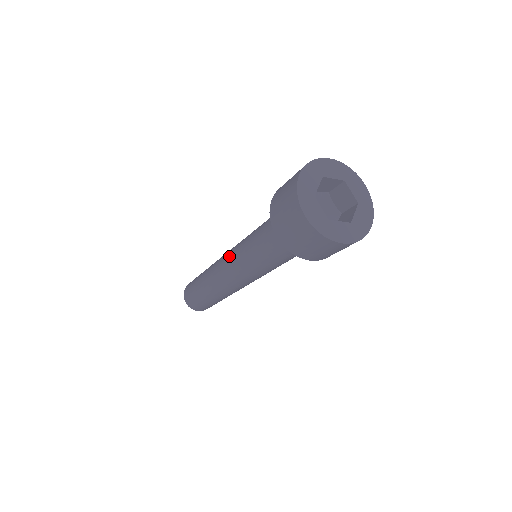
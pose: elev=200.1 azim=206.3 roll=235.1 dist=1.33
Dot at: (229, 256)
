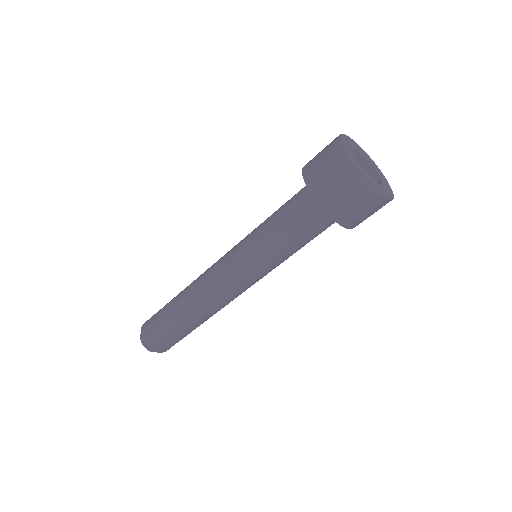
Dot at: (232, 272)
